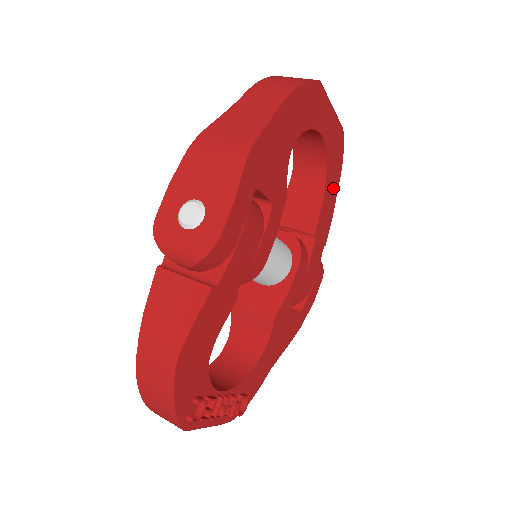
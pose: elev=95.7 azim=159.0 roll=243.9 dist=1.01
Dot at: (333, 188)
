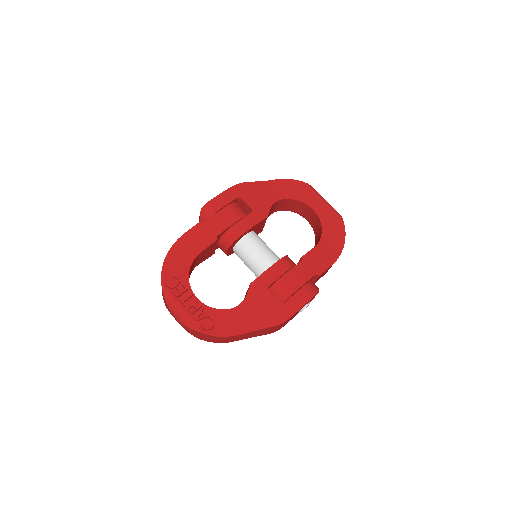
Dot at: (334, 248)
